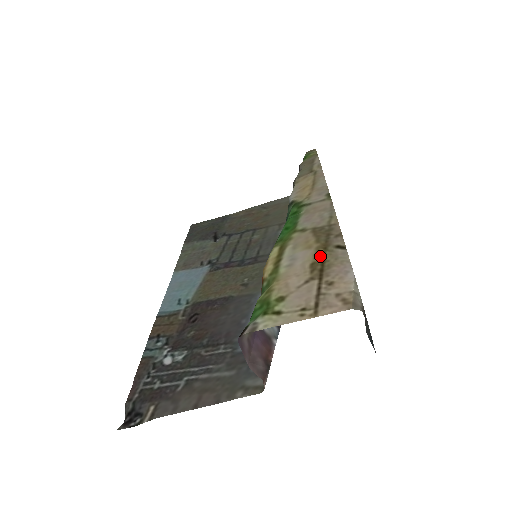
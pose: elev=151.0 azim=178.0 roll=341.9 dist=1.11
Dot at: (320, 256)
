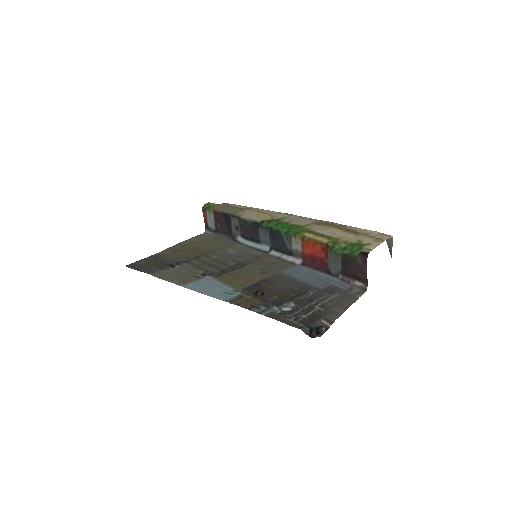
Dot at: (342, 229)
